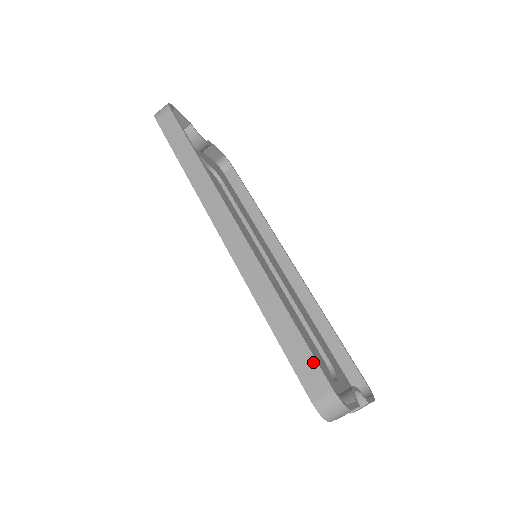
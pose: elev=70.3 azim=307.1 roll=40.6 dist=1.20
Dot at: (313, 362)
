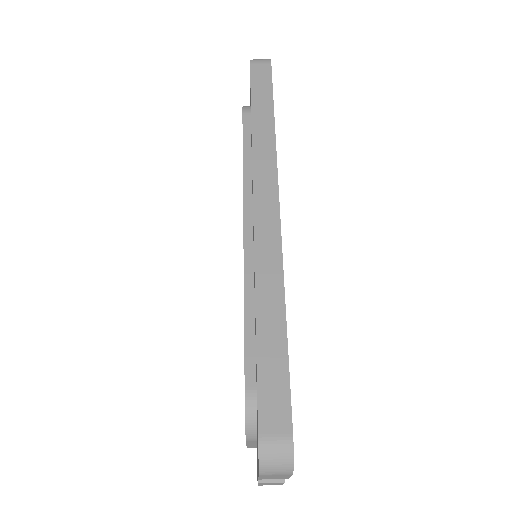
Dot at: (286, 392)
